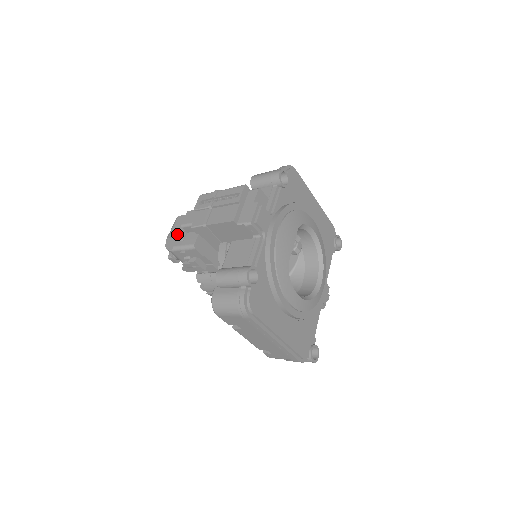
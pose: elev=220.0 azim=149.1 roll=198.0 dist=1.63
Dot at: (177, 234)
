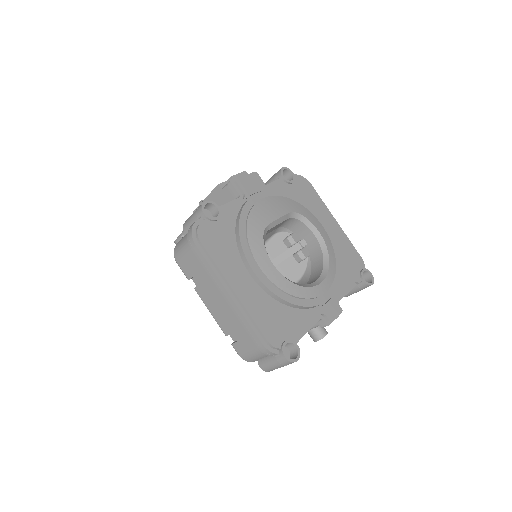
Dot at: occluded
